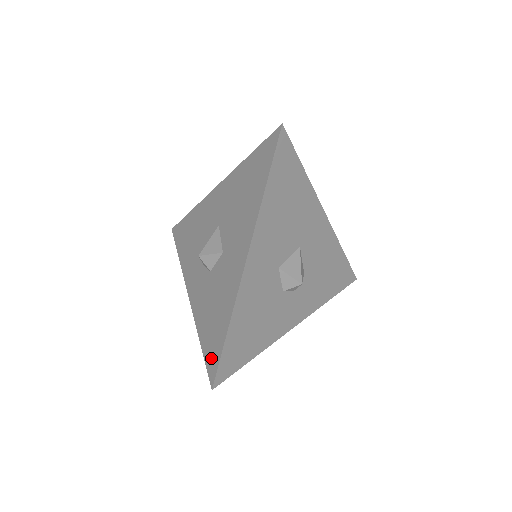
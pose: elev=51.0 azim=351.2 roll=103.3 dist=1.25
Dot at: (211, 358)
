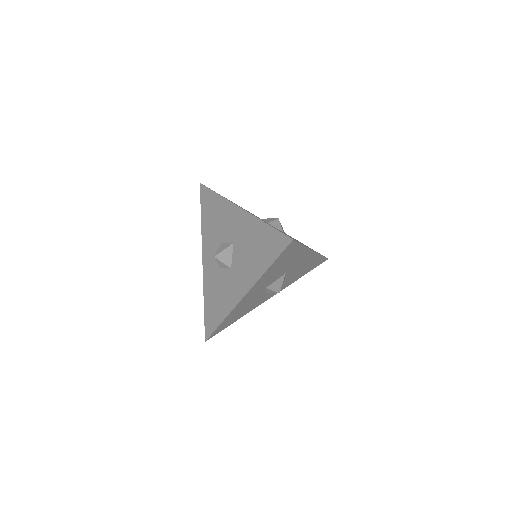
Dot at: (208, 324)
